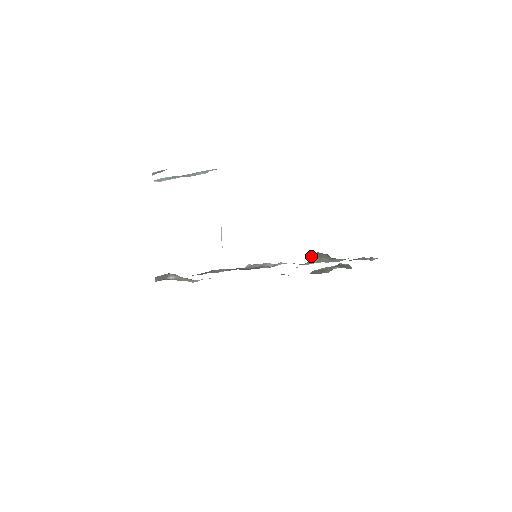
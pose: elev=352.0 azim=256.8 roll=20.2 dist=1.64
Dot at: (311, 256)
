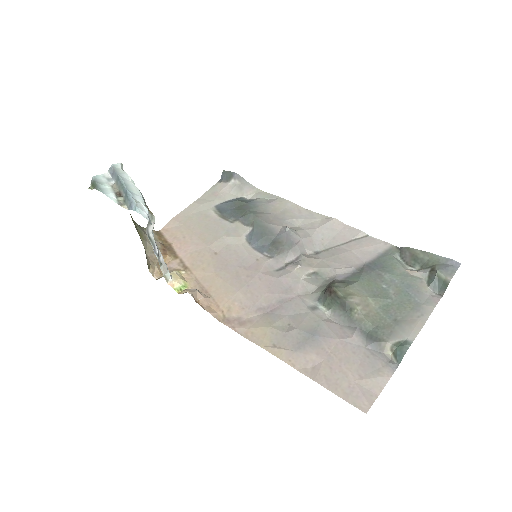
Dot at: occluded
